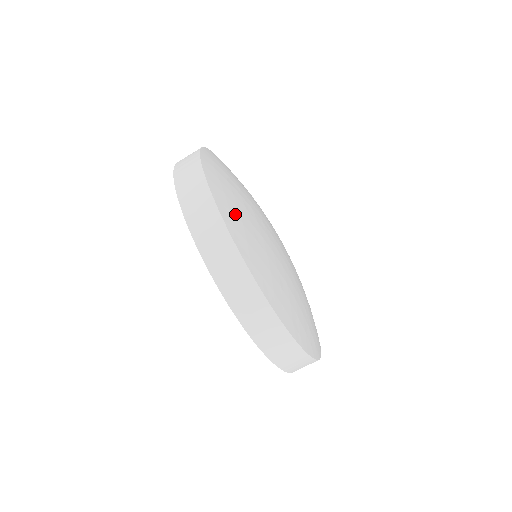
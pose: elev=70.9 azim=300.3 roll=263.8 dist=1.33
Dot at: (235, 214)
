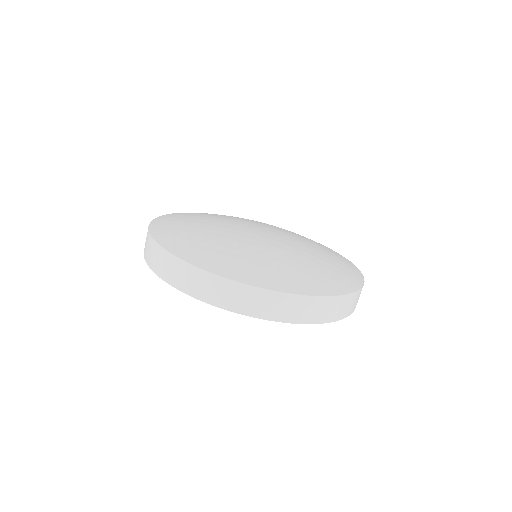
Dot at: (179, 237)
